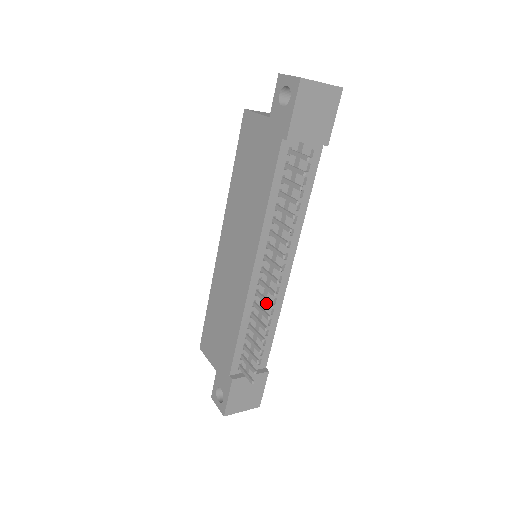
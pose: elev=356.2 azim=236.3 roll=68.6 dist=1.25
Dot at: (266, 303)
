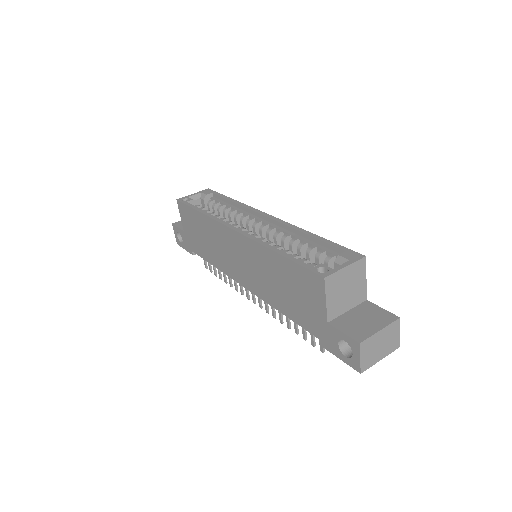
Dot at: (240, 289)
